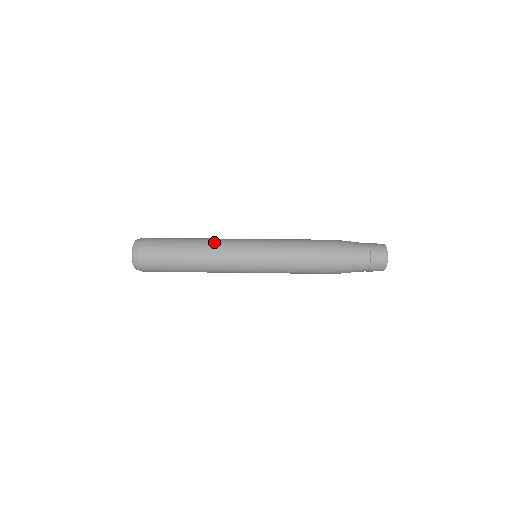
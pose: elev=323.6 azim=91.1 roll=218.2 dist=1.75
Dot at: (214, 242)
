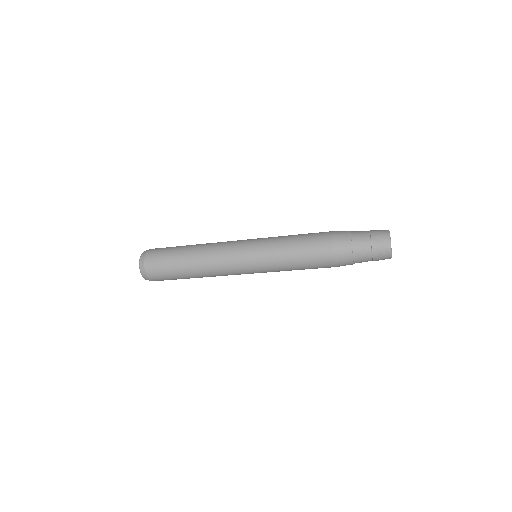
Dot at: occluded
